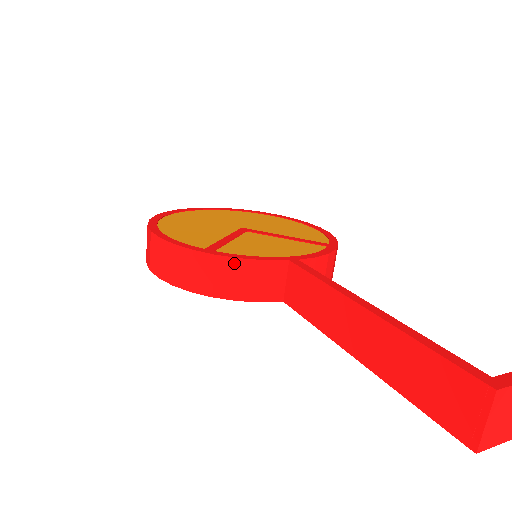
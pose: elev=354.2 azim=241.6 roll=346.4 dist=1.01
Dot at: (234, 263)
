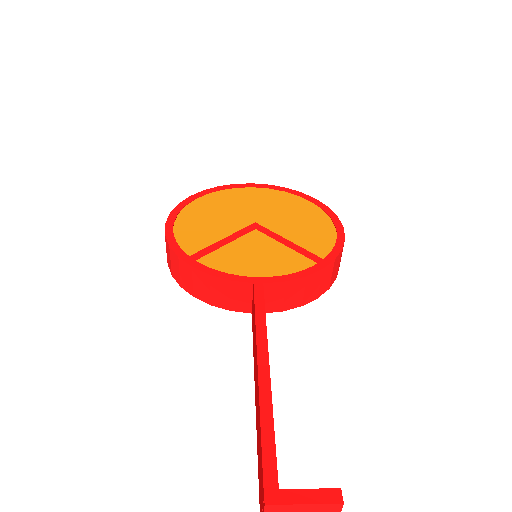
Dot at: (205, 277)
